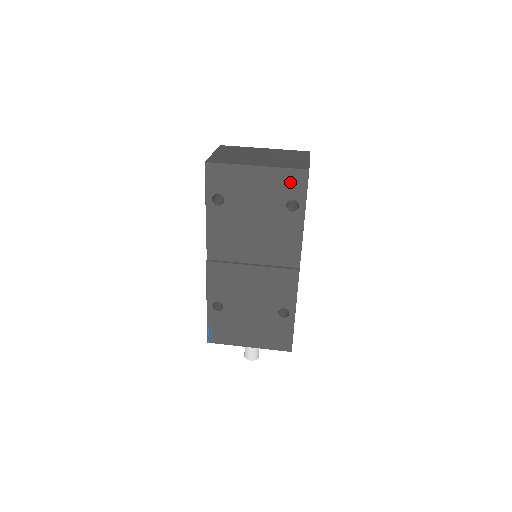
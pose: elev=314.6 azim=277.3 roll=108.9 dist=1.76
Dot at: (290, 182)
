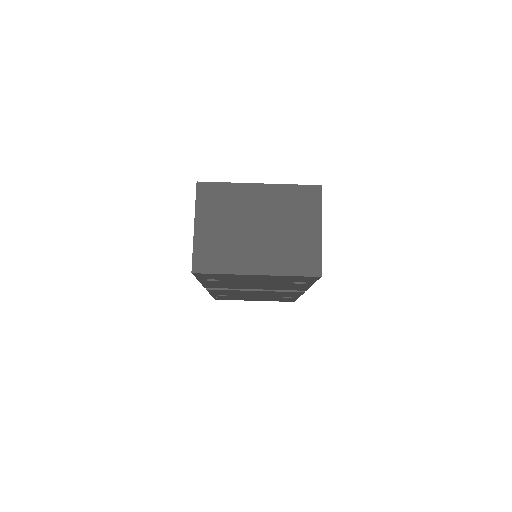
Dot at: (297, 279)
